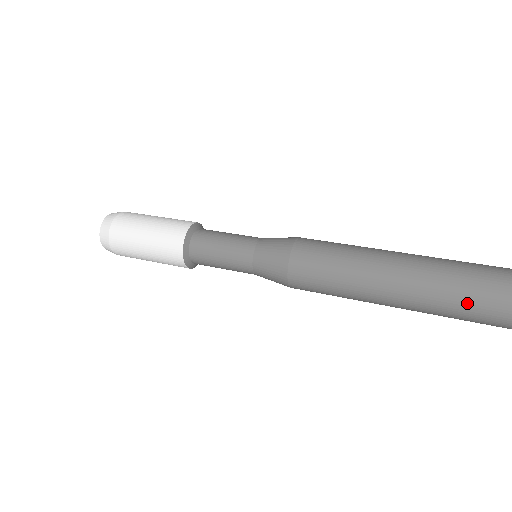
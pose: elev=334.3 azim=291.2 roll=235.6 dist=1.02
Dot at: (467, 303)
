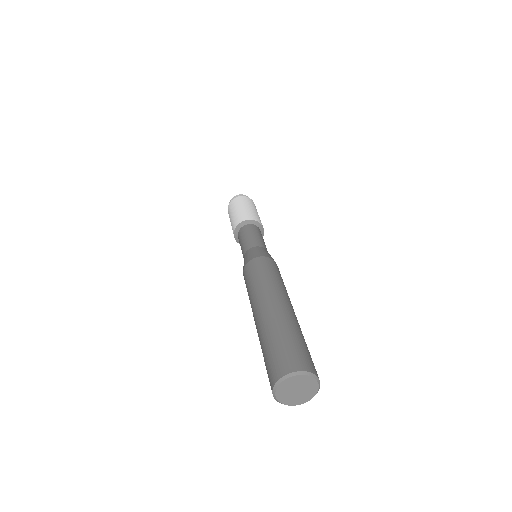
Dot at: occluded
